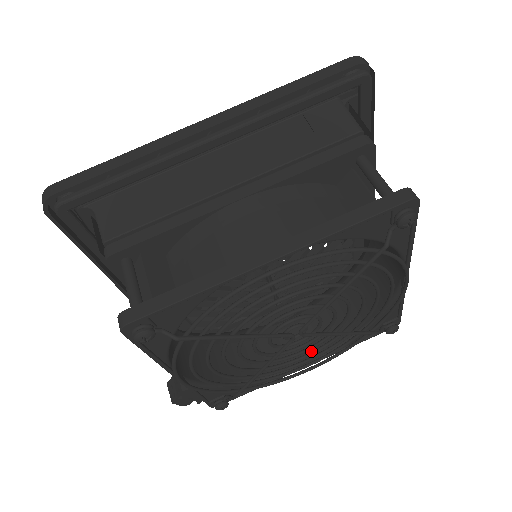
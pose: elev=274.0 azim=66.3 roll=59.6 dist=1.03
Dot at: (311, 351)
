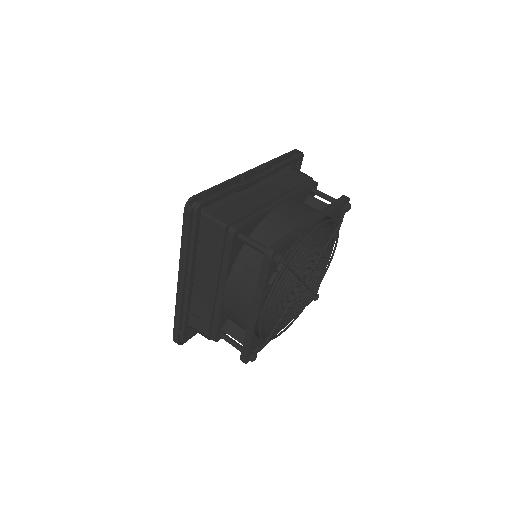
Dot at: occluded
